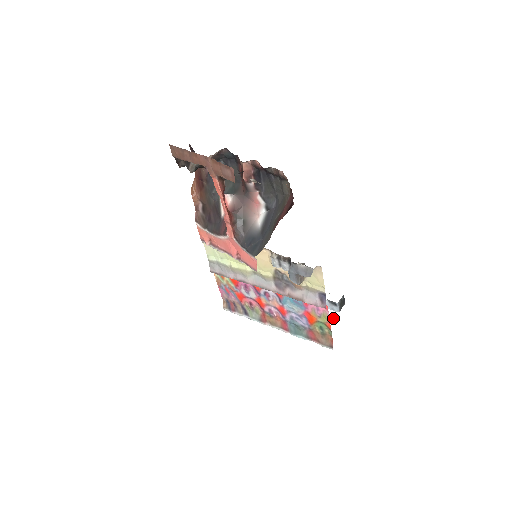
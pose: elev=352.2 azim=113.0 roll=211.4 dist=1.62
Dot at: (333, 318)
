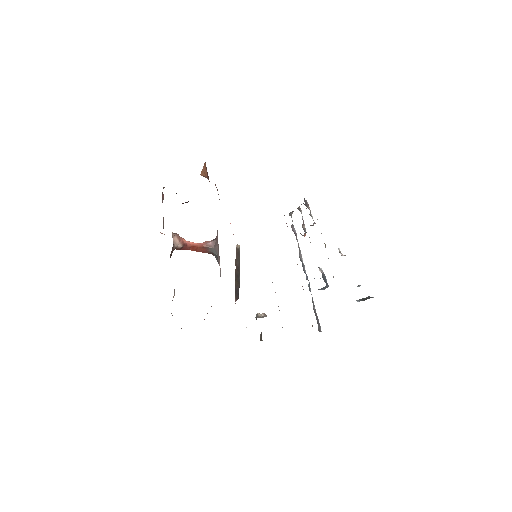
Dot at: occluded
